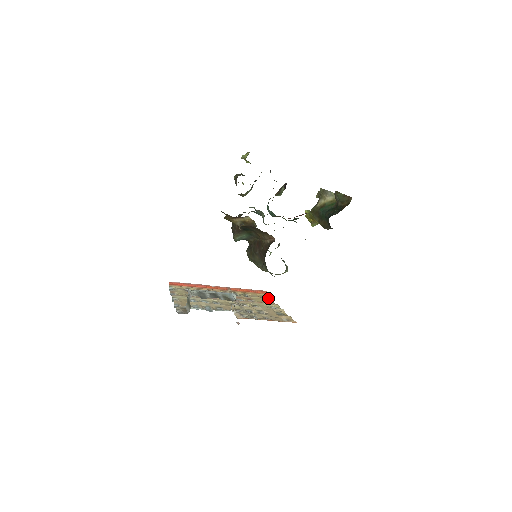
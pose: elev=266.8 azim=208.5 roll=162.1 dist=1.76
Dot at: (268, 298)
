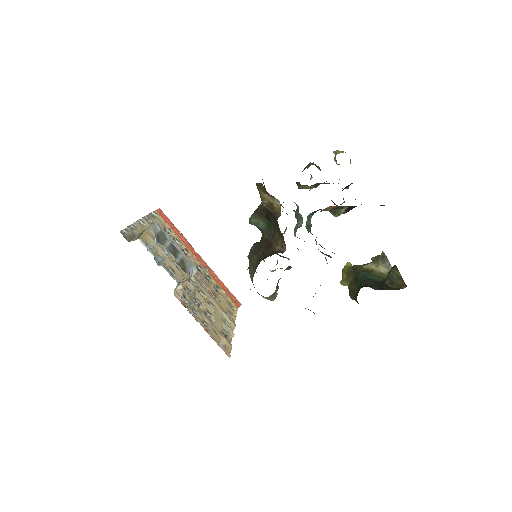
Dot at: (234, 311)
